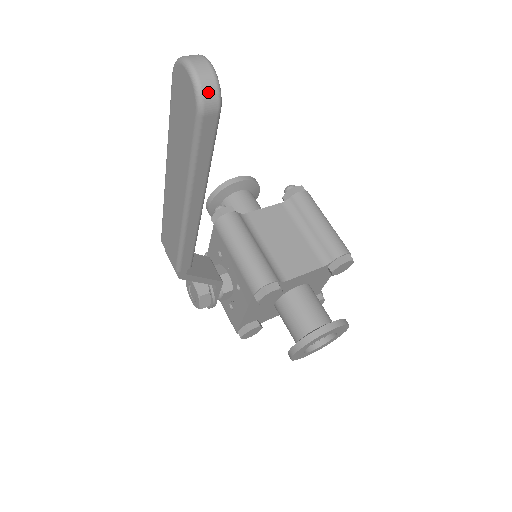
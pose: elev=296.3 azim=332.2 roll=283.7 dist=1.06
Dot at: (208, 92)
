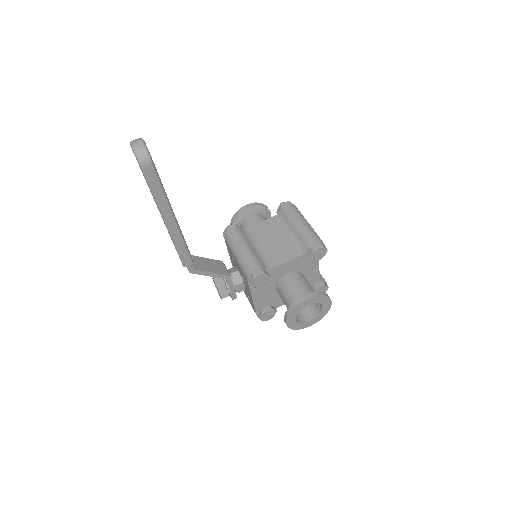
Dot at: (142, 156)
